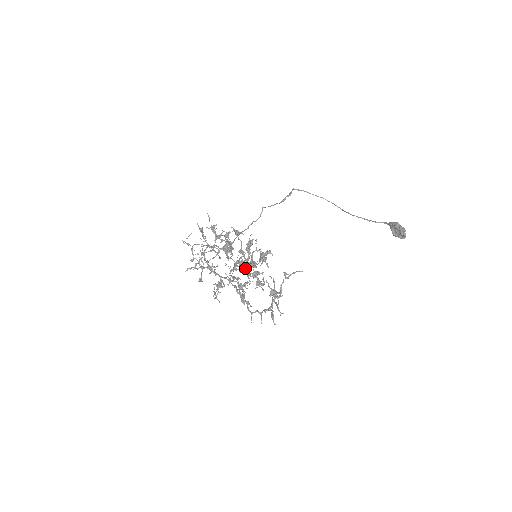
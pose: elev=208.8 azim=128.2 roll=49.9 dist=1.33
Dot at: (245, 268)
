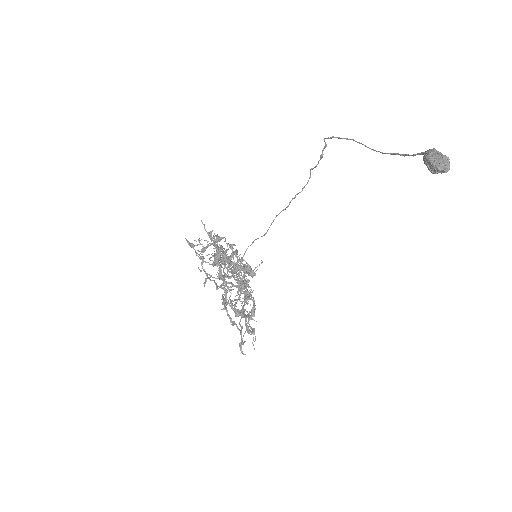
Dot at: (237, 278)
